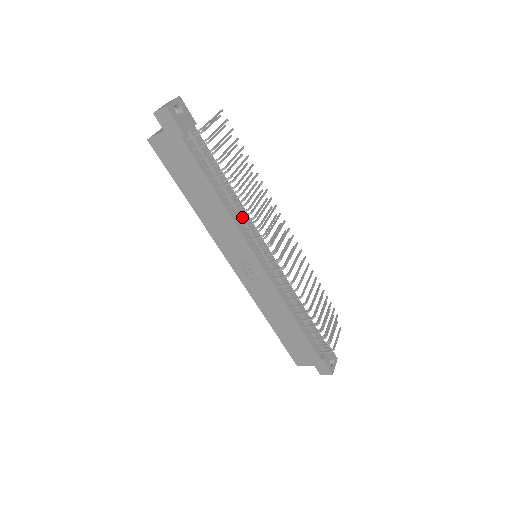
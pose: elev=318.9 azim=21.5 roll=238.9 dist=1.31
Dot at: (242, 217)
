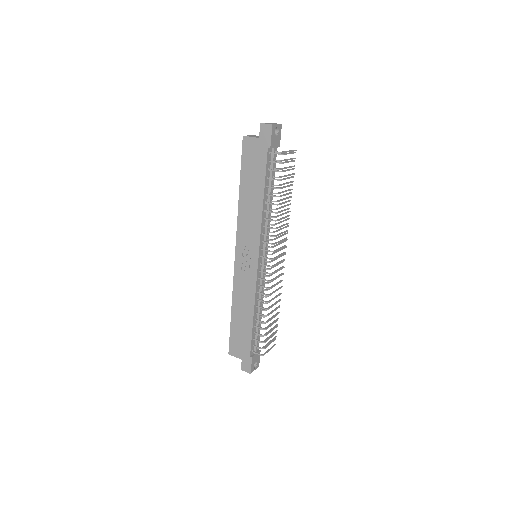
Dot at: (267, 223)
